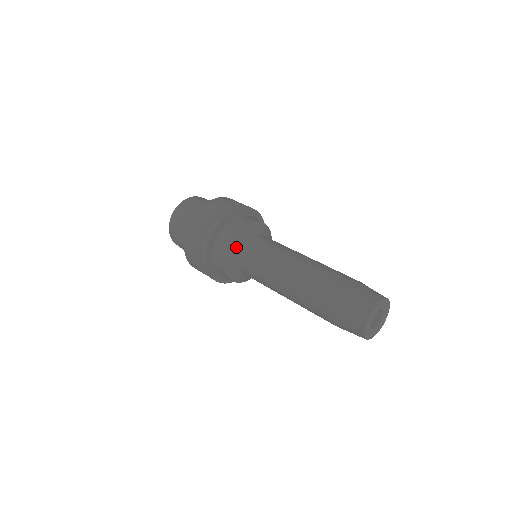
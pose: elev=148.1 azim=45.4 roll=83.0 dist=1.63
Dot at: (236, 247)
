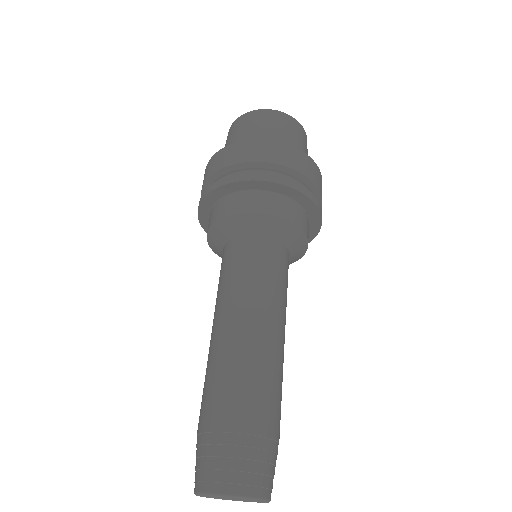
Dot at: (220, 234)
